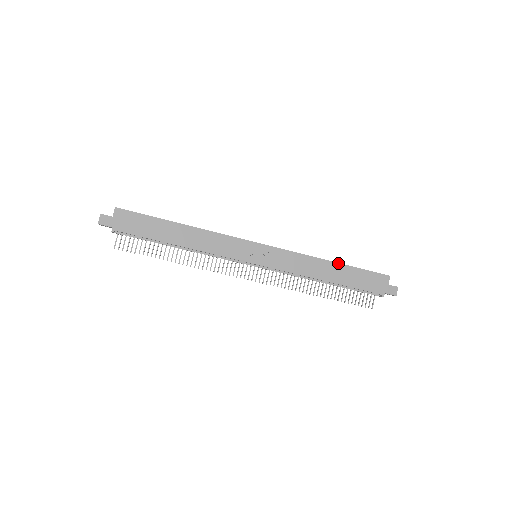
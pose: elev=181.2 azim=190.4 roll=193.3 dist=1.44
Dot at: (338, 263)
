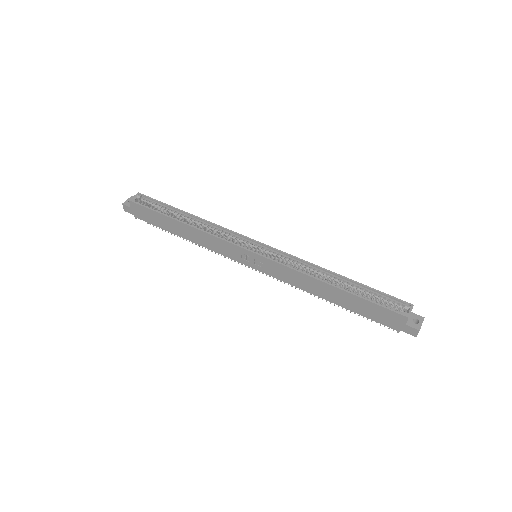
Dot at: (338, 288)
